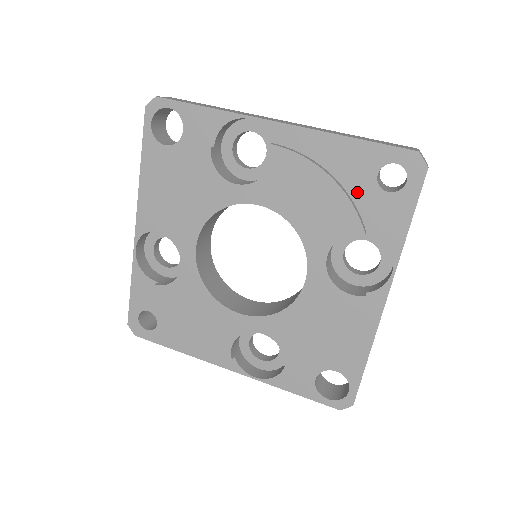
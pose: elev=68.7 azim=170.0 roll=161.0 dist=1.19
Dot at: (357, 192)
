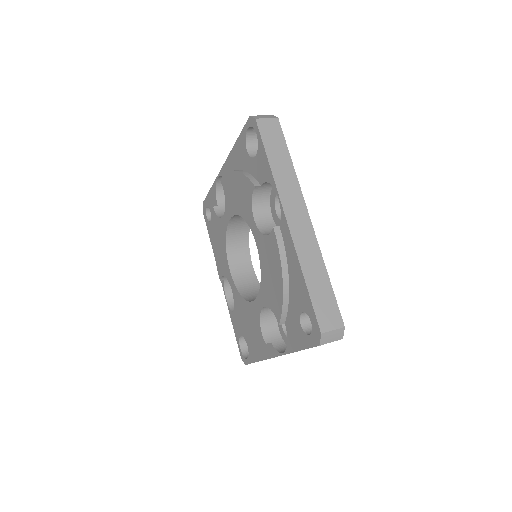
Dot at: (292, 304)
